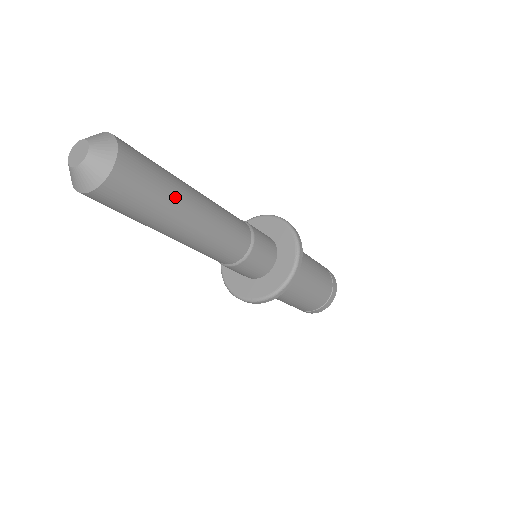
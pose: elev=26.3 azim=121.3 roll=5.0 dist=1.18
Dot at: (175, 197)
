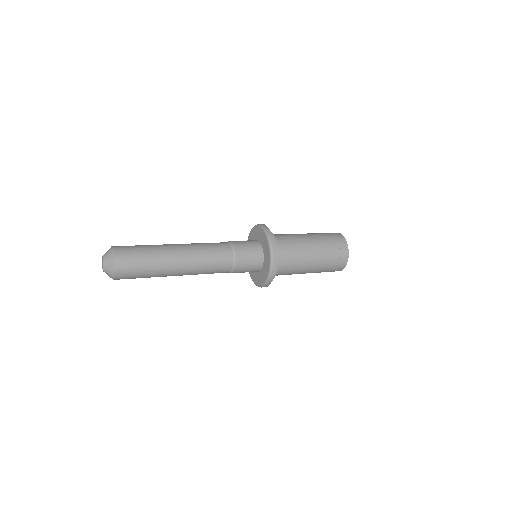
Dot at: (158, 251)
